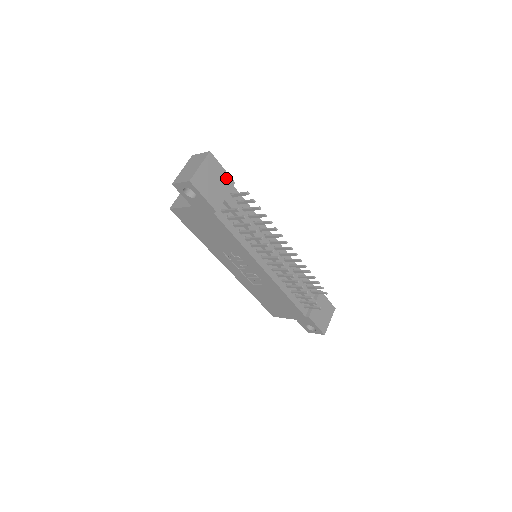
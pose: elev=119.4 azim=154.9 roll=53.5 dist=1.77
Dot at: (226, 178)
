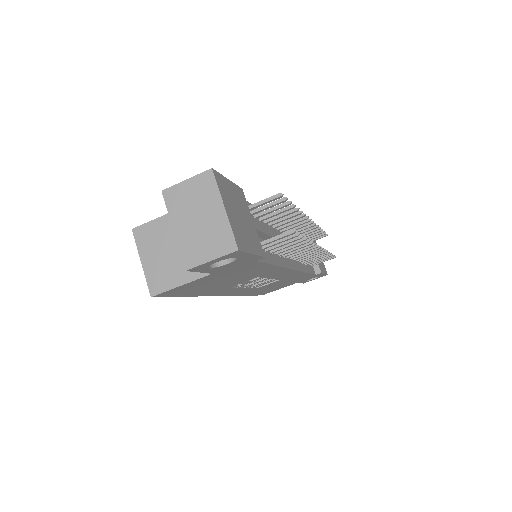
Dot at: (237, 193)
